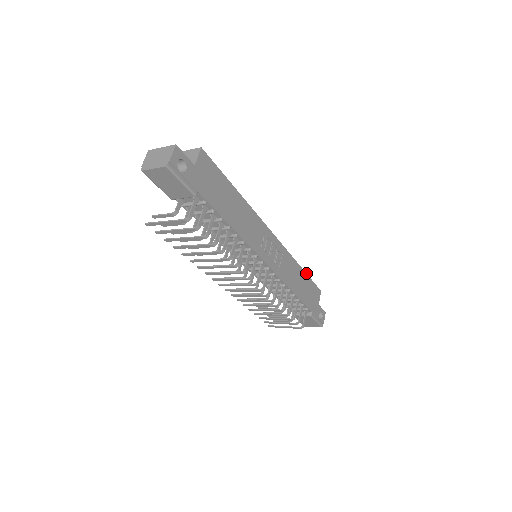
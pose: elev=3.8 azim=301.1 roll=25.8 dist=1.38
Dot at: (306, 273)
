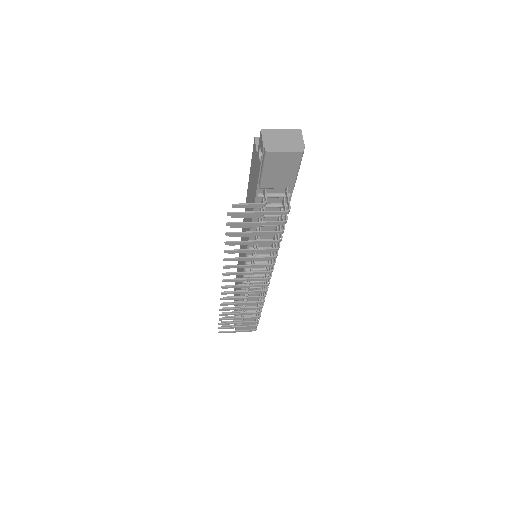
Dot at: occluded
